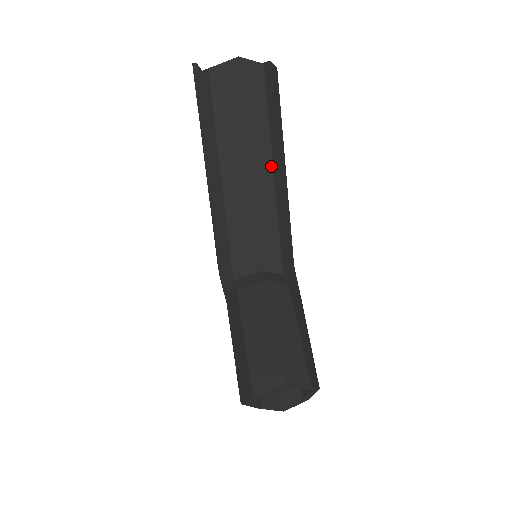
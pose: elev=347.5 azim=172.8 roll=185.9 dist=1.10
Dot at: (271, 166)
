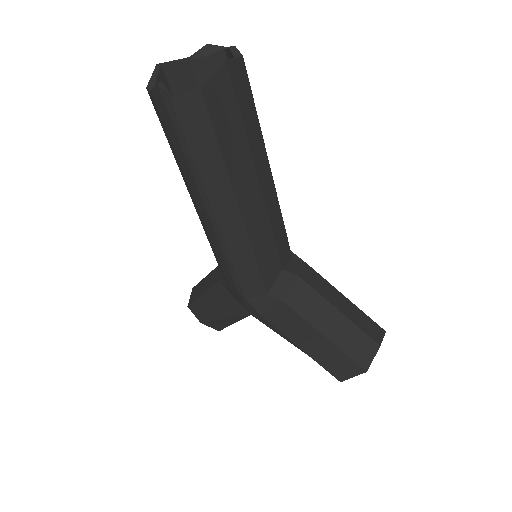
Dot at: (269, 168)
